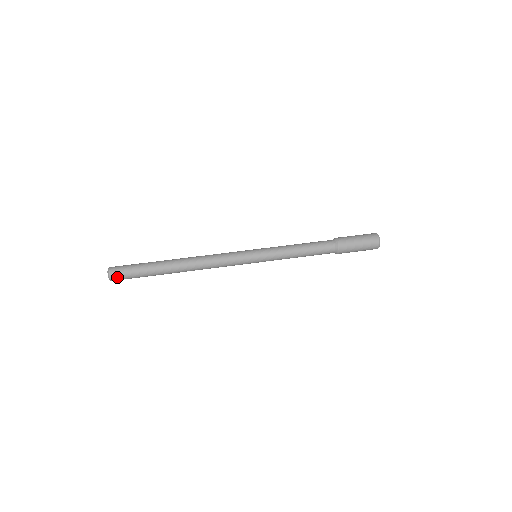
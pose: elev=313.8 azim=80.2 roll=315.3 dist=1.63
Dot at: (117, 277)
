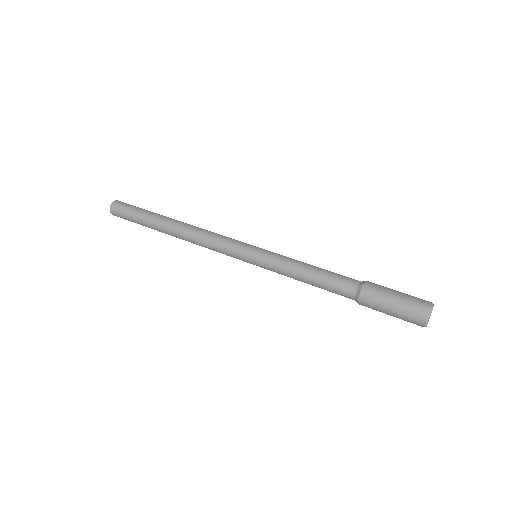
Dot at: (116, 213)
